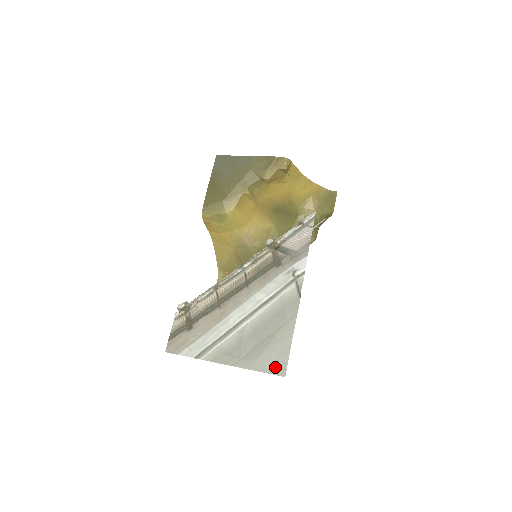
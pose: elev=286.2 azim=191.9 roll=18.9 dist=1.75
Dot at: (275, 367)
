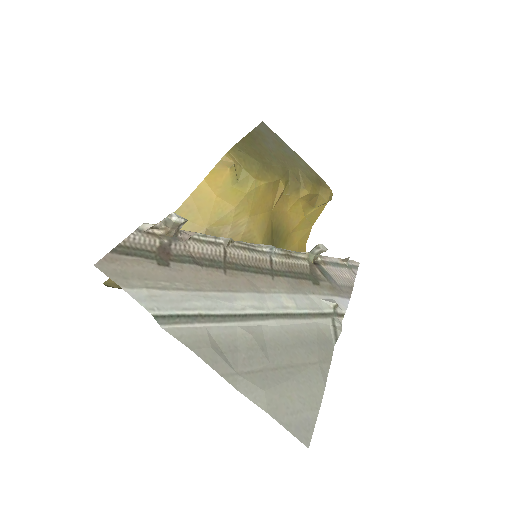
Dot at: (295, 421)
